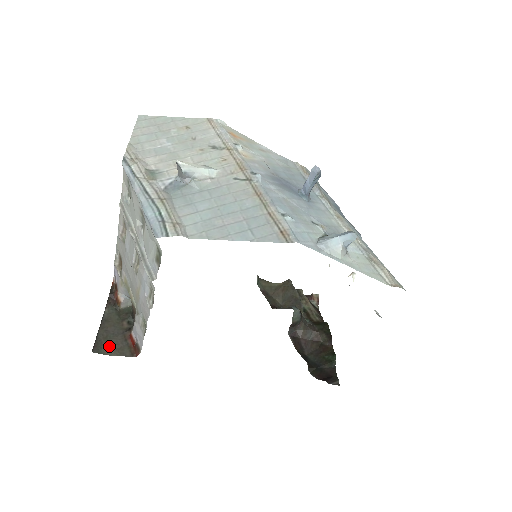
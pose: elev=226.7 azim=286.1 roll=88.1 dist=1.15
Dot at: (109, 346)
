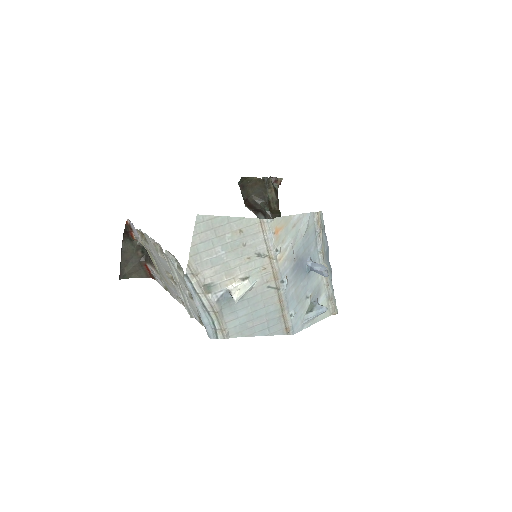
Dot at: (130, 273)
